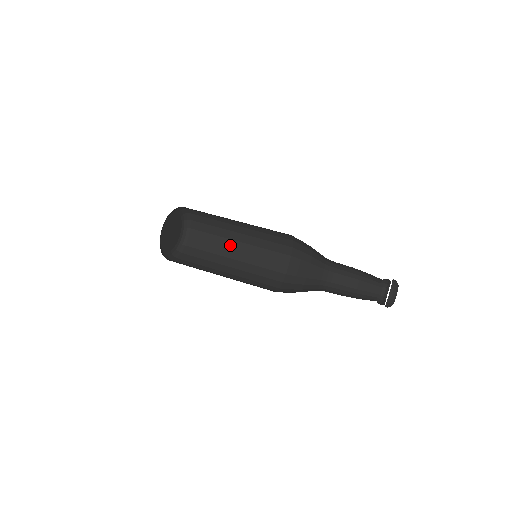
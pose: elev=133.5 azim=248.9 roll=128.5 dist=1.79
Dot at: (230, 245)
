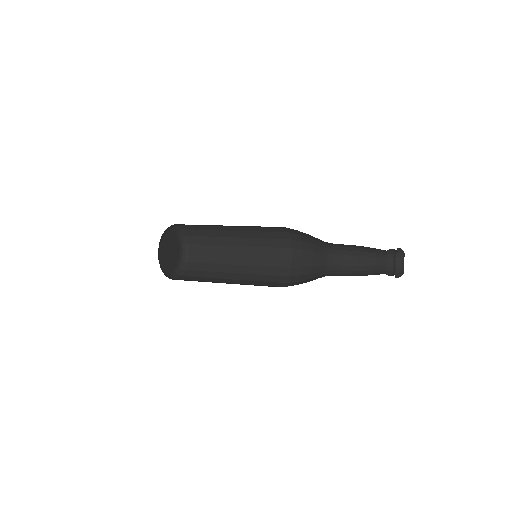
Dot at: (222, 281)
